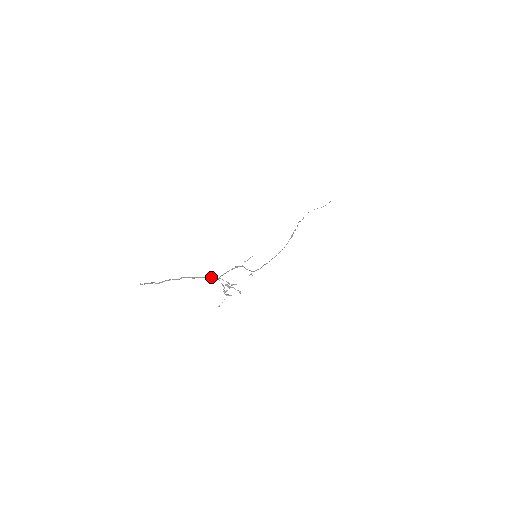
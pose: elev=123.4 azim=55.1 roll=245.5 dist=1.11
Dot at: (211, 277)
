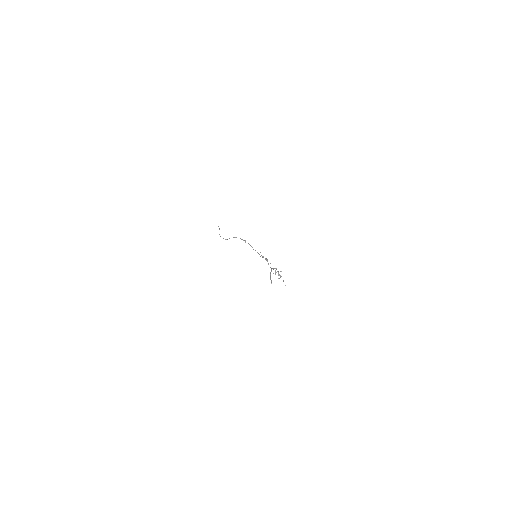
Dot at: occluded
